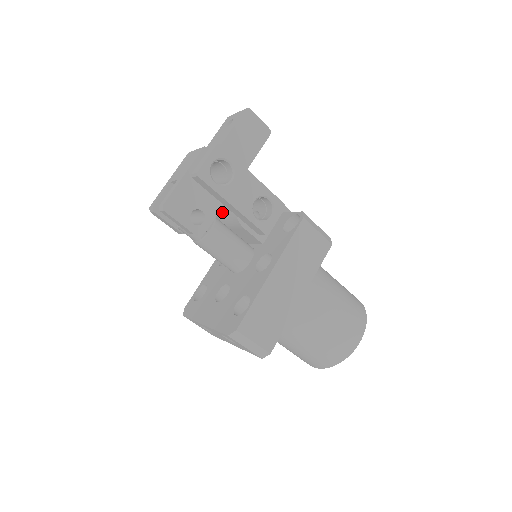
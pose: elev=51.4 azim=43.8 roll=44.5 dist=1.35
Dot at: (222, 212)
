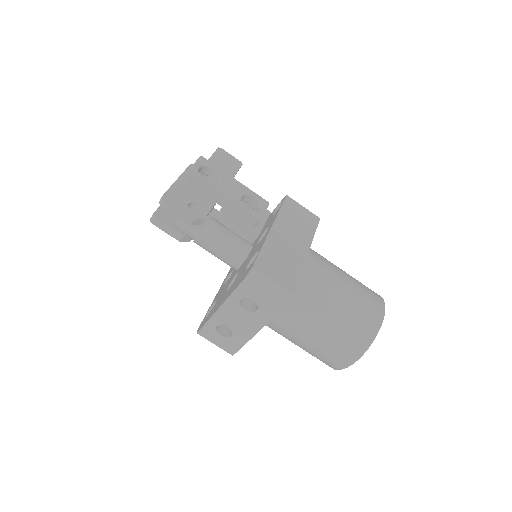
Dot at: occluded
